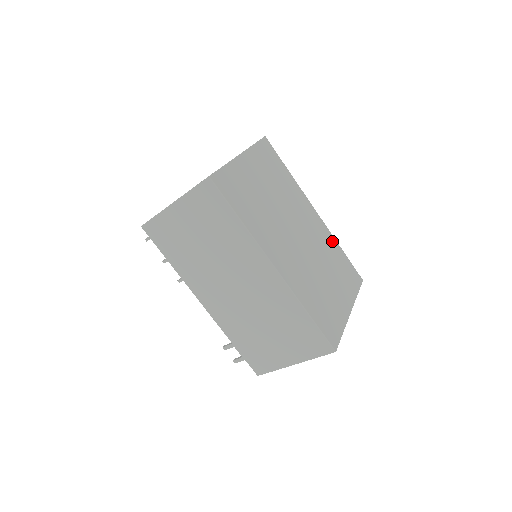
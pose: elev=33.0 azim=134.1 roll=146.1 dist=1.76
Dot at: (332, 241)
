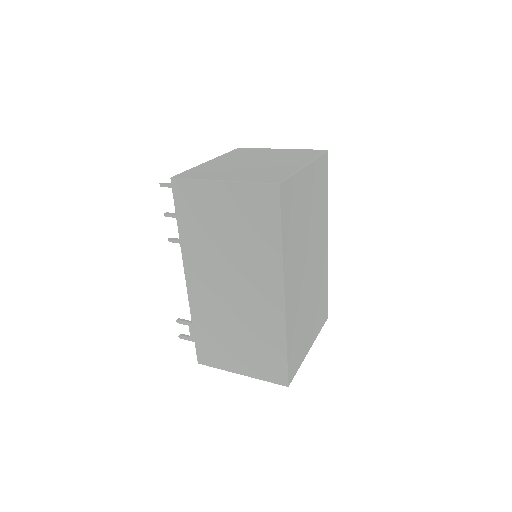
Dot at: (326, 275)
